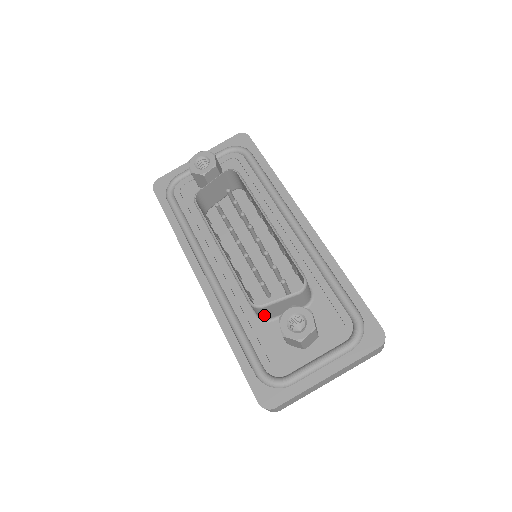
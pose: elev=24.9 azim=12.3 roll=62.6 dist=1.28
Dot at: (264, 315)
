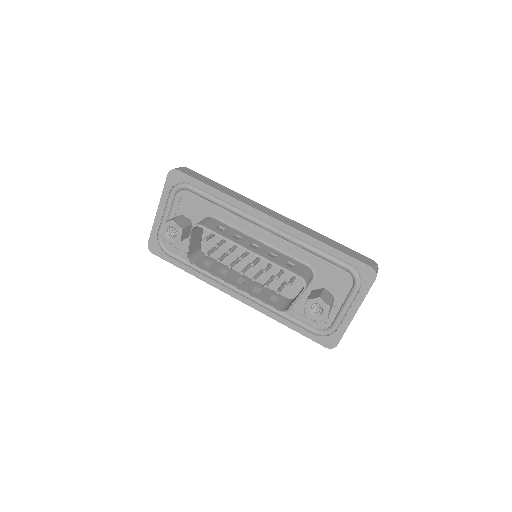
Dot at: occluded
